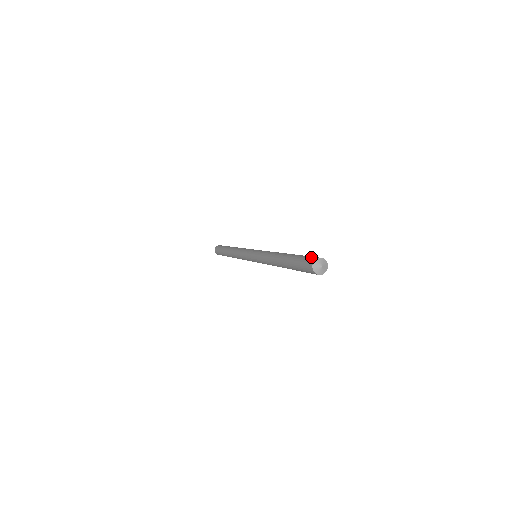
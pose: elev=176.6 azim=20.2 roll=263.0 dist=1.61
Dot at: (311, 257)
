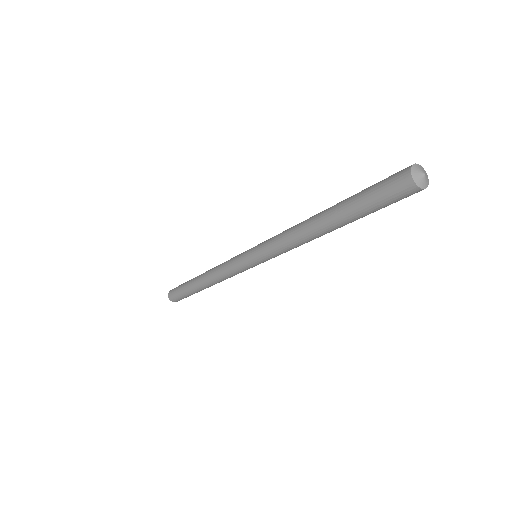
Dot at: (397, 172)
